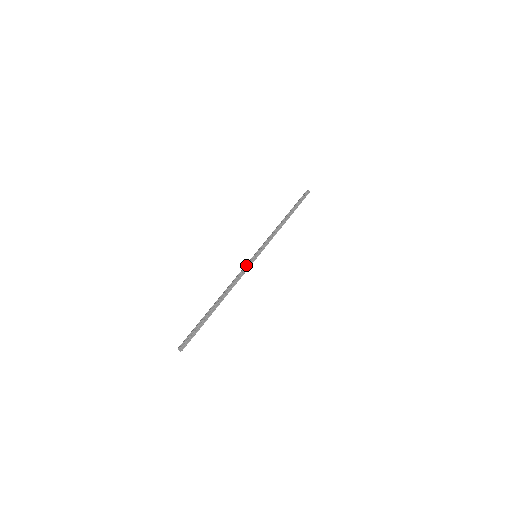
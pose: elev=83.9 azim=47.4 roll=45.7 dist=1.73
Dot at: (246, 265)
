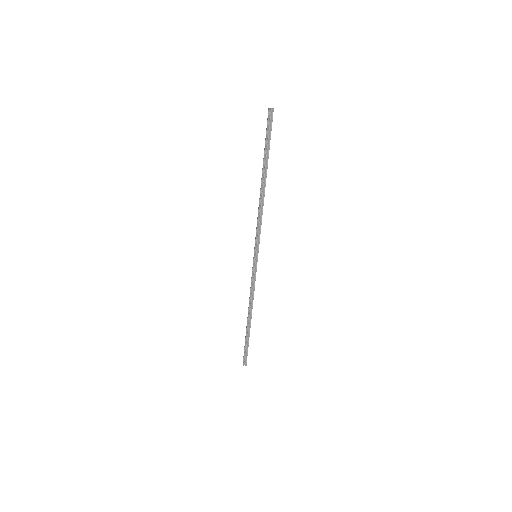
Dot at: (252, 275)
